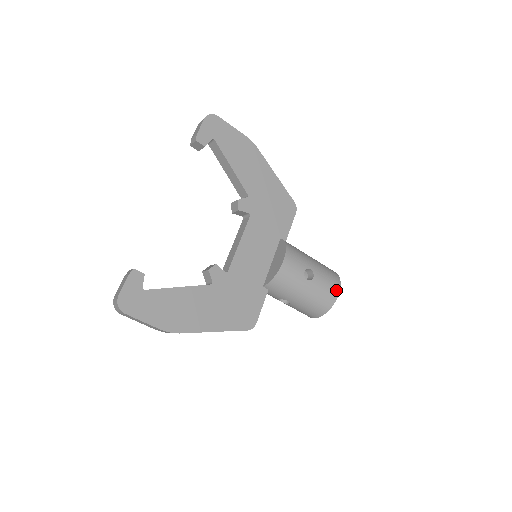
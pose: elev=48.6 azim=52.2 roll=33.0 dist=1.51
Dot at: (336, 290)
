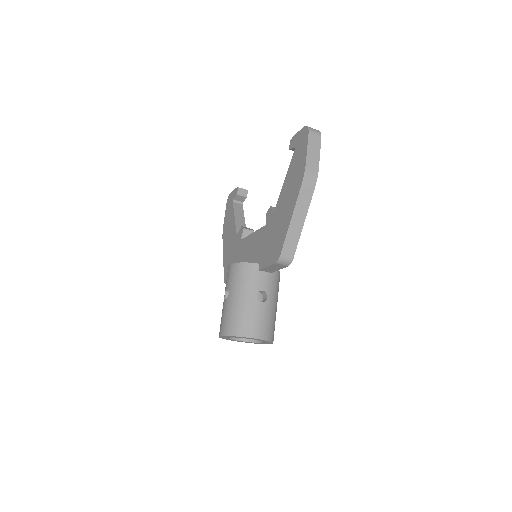
Dot at: occluded
